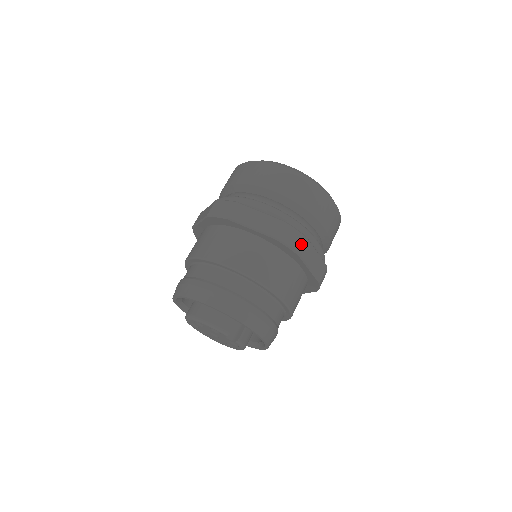
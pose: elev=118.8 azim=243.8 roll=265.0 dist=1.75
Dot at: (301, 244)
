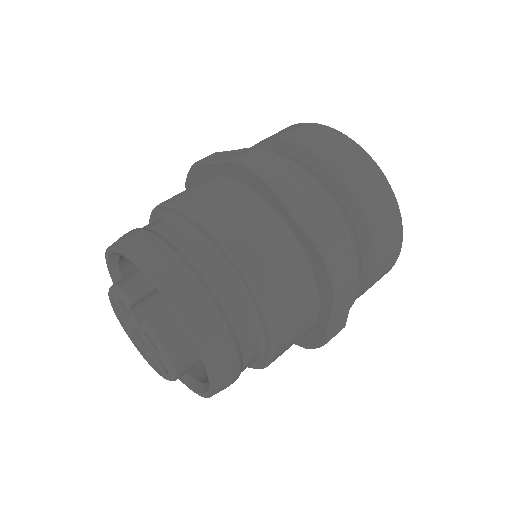
Dot at: (276, 171)
